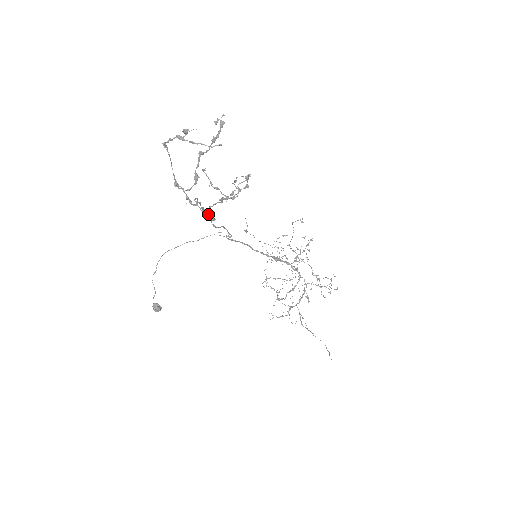
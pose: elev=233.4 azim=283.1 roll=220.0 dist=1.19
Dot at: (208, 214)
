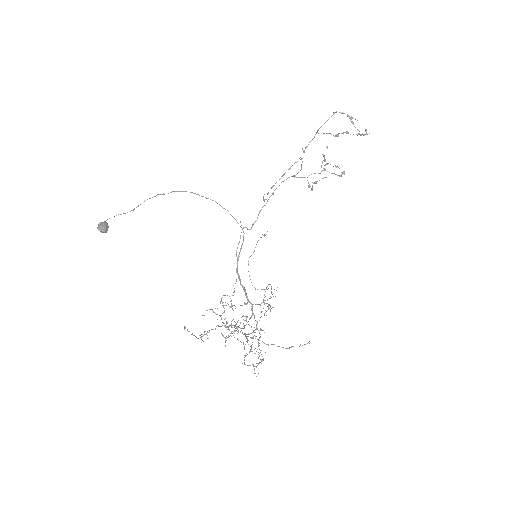
Dot at: (283, 181)
